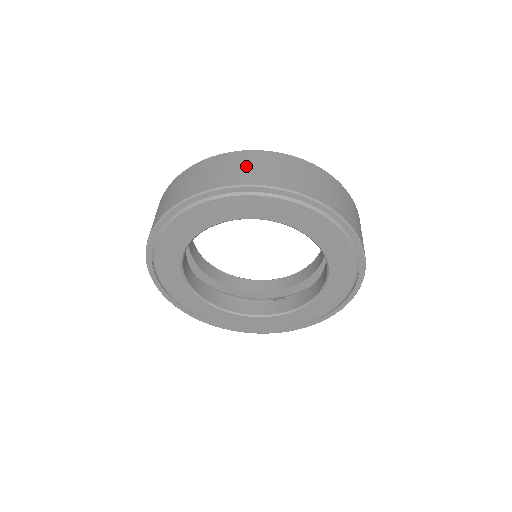
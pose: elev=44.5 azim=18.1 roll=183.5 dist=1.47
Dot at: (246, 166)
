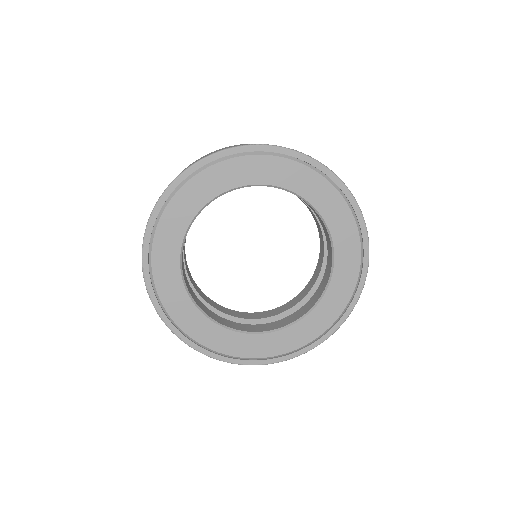
Dot at: (192, 163)
